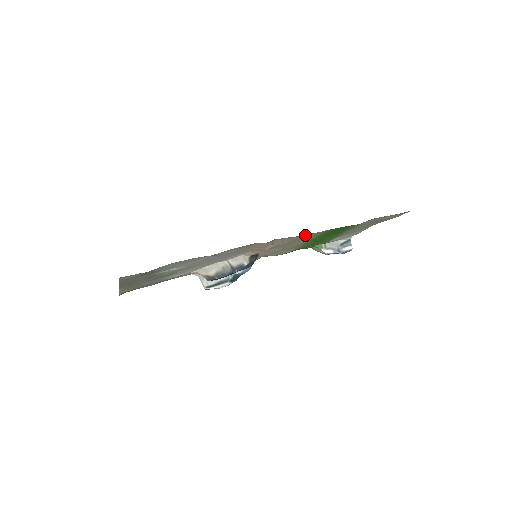
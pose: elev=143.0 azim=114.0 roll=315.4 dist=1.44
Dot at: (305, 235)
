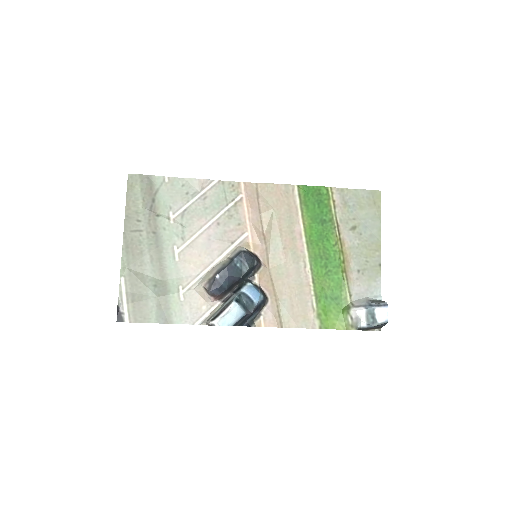
Dot at: (280, 188)
